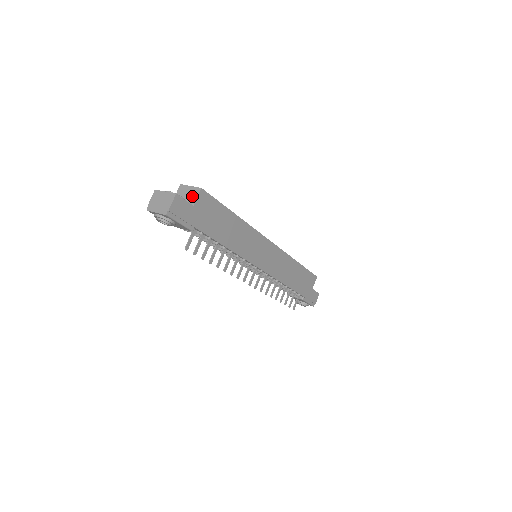
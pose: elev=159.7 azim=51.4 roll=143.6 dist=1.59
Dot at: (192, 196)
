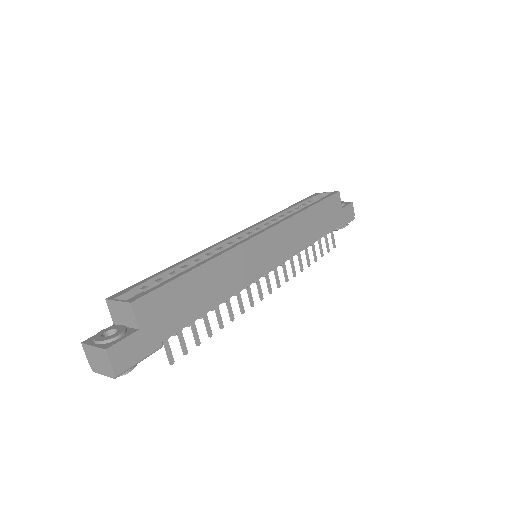
Dot at: (128, 316)
